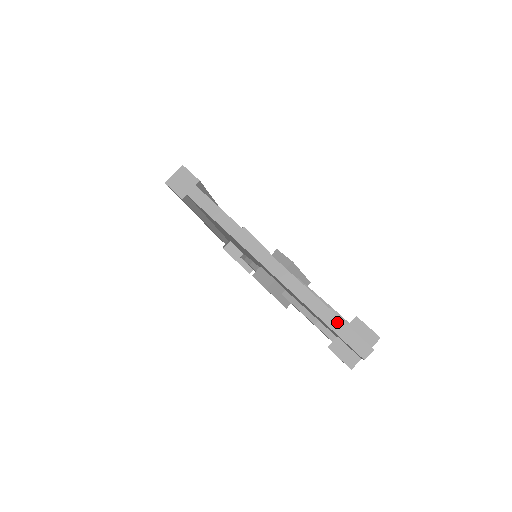
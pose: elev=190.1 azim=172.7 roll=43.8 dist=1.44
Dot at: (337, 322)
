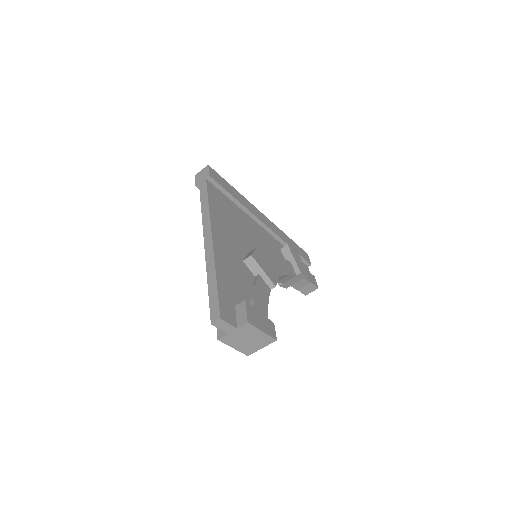
Dot at: (214, 290)
